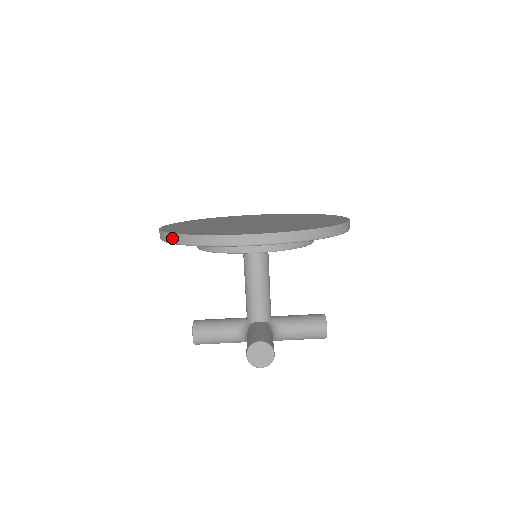
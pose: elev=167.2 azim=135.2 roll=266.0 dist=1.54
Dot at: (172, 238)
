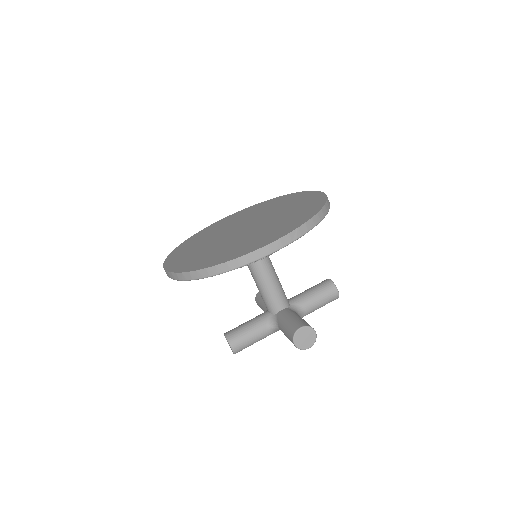
Dot at: (192, 276)
